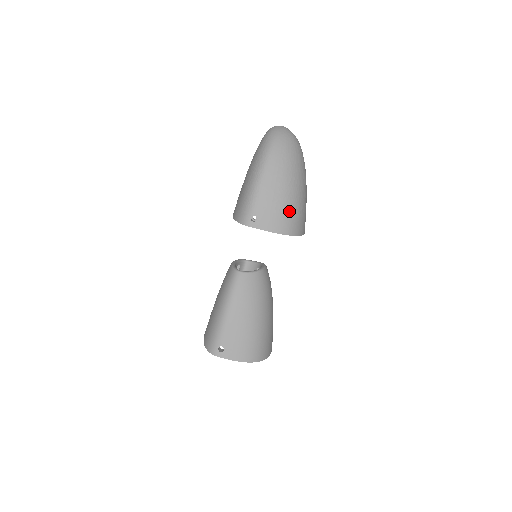
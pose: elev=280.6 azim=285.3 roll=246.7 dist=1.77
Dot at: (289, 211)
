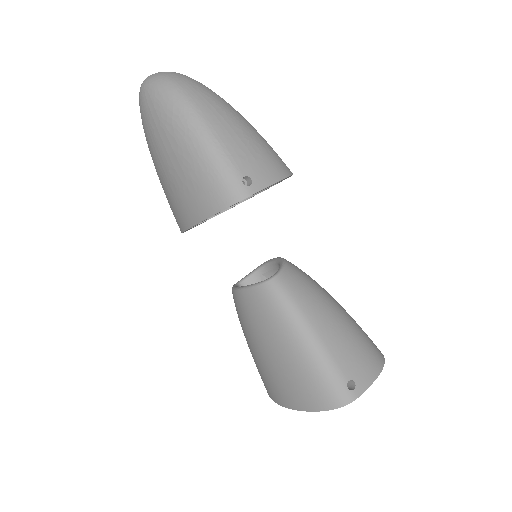
Dot at: (267, 147)
